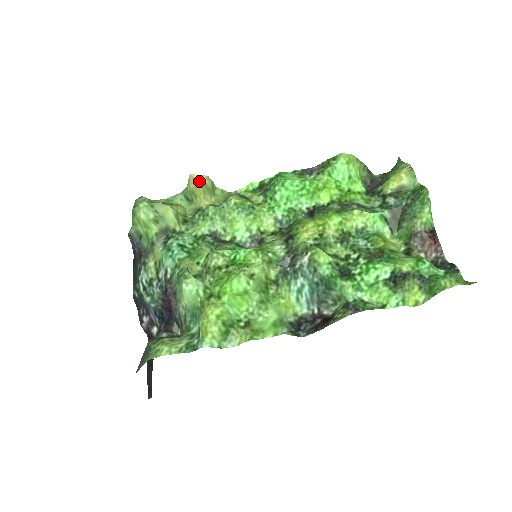
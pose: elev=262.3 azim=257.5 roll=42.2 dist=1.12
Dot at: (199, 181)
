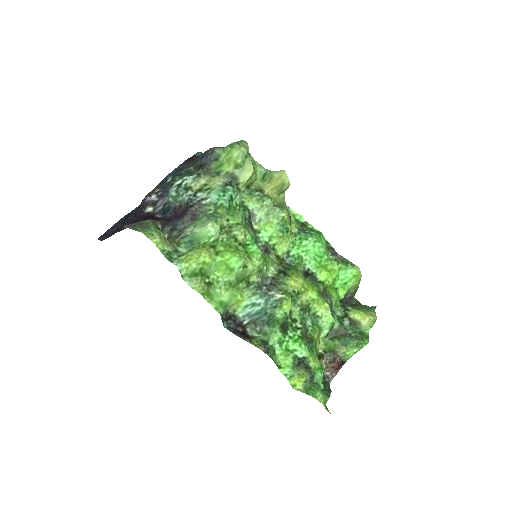
Dot at: (283, 179)
